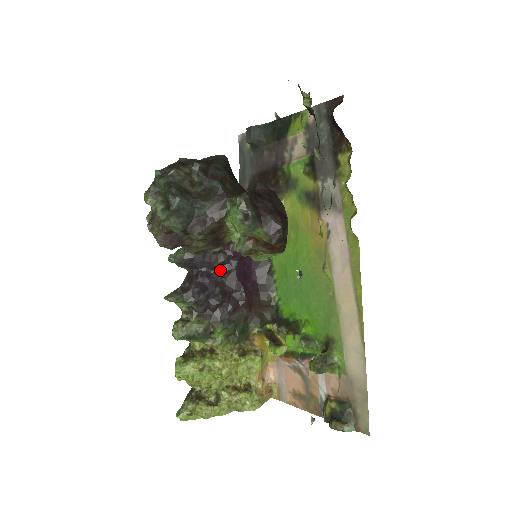
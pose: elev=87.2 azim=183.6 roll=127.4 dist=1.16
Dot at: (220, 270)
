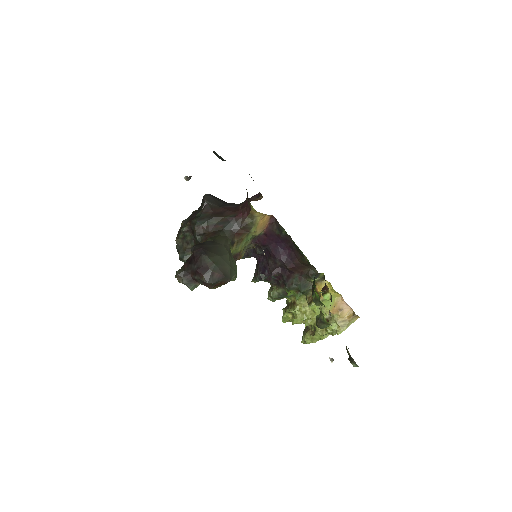
Dot at: (266, 254)
